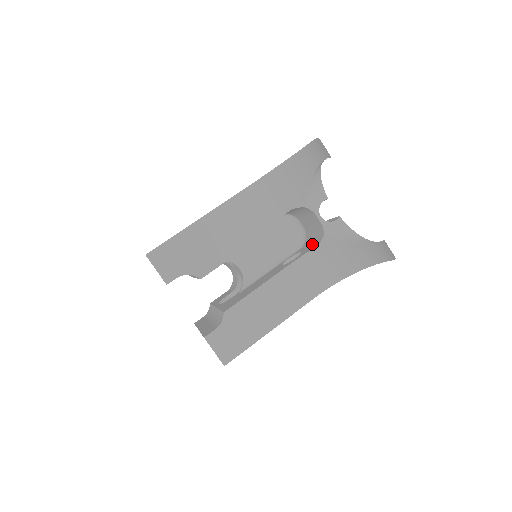
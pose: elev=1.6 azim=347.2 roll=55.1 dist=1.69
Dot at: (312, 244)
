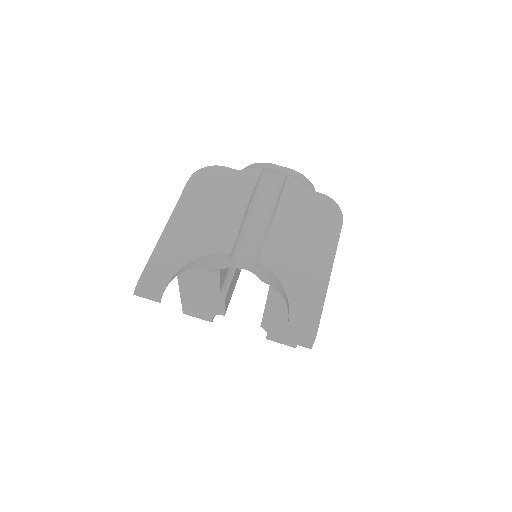
Dot at: occluded
